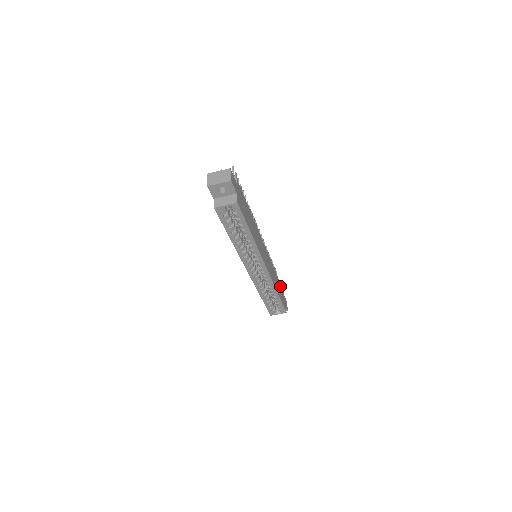
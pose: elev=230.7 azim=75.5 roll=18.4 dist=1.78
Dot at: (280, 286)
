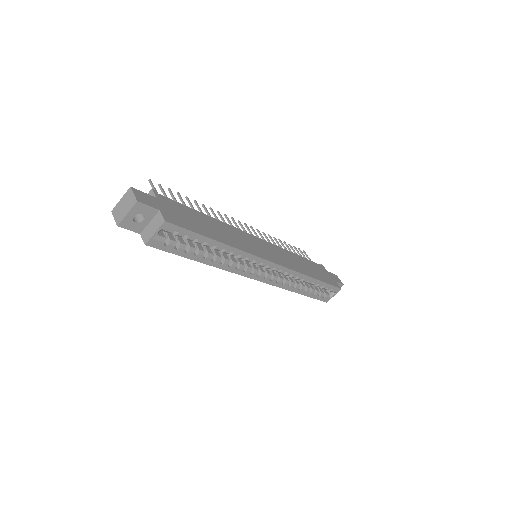
Dot at: (314, 266)
